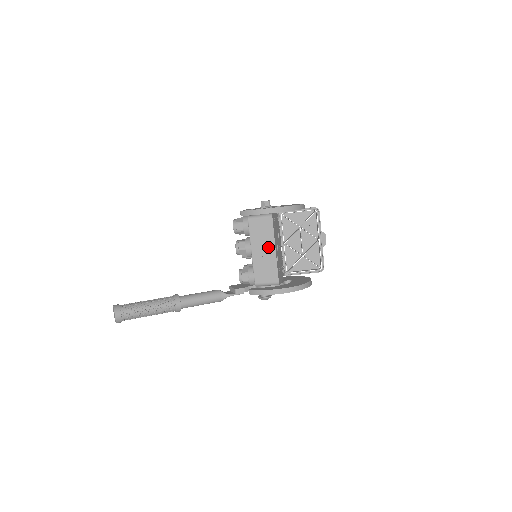
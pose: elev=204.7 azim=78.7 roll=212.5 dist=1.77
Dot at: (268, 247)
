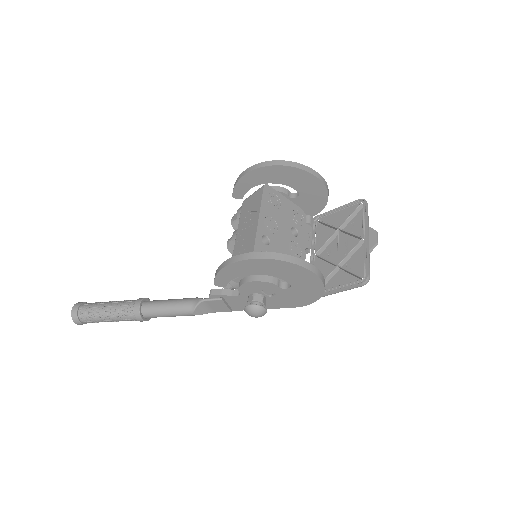
Dot at: (252, 222)
